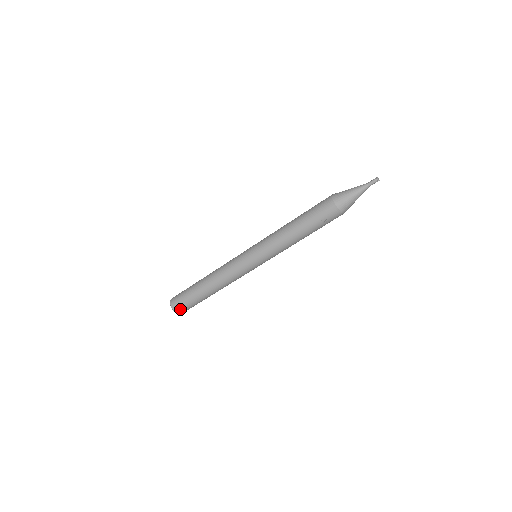
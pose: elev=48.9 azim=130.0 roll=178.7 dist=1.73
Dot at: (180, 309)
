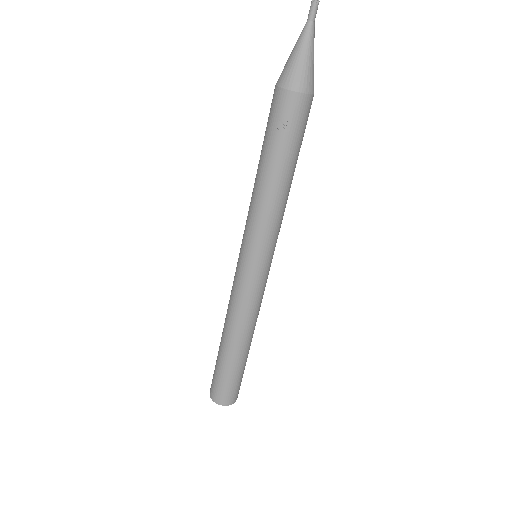
Dot at: (219, 396)
